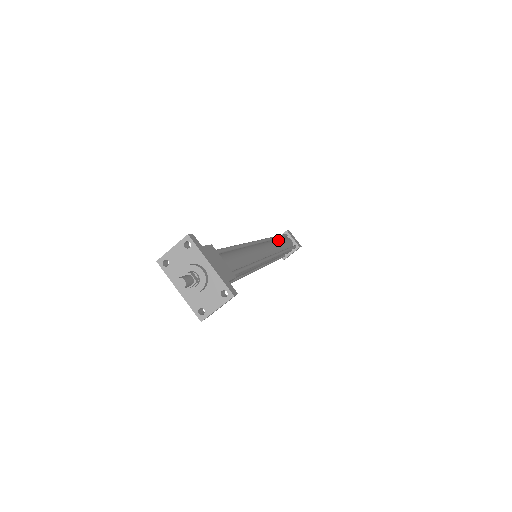
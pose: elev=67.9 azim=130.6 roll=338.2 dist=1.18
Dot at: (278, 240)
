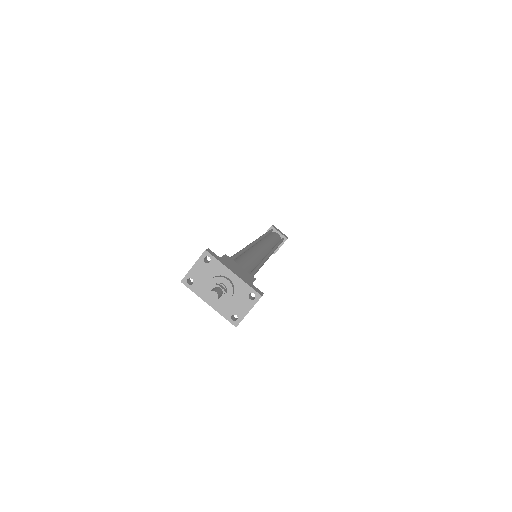
Dot at: (268, 236)
